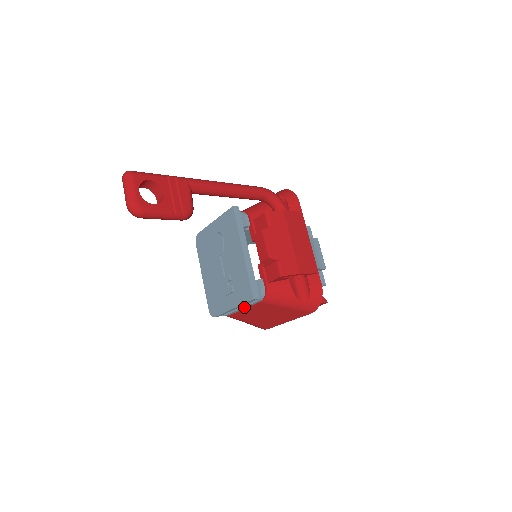
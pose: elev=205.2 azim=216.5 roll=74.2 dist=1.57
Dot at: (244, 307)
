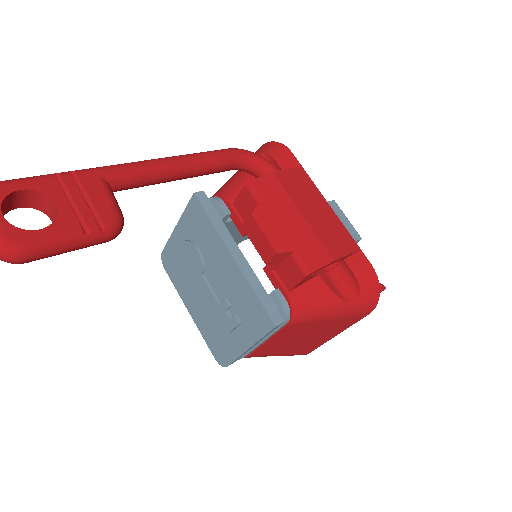
Dot at: (265, 339)
